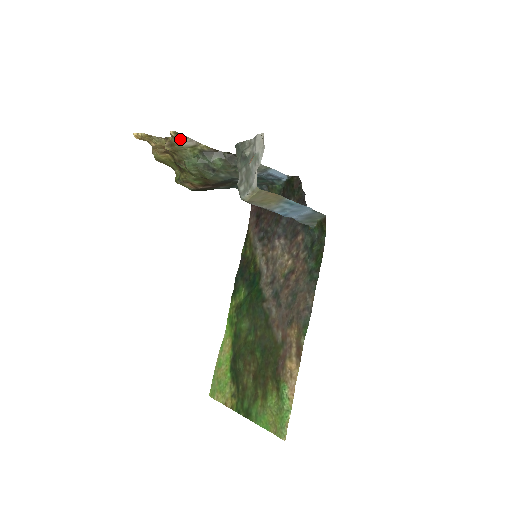
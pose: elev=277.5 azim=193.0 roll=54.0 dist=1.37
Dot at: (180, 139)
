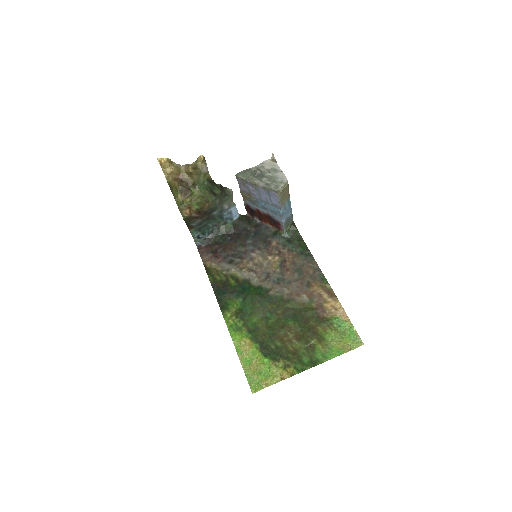
Dot at: (202, 164)
